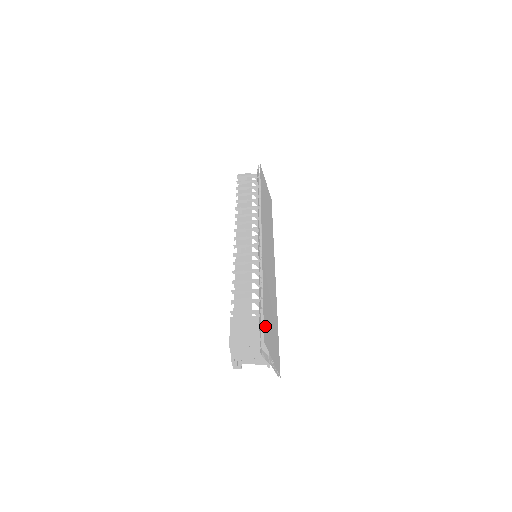
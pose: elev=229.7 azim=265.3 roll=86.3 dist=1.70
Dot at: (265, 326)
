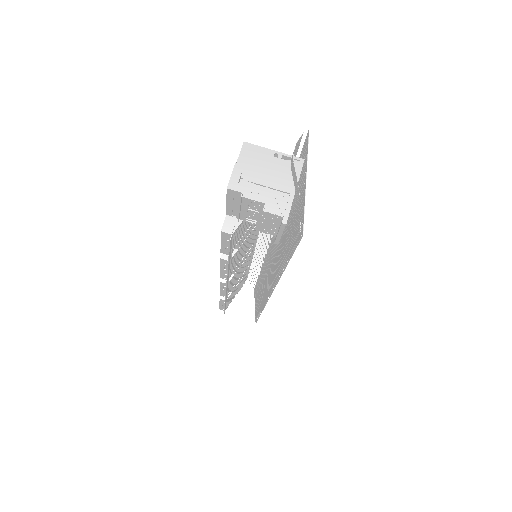
Dot at: occluded
